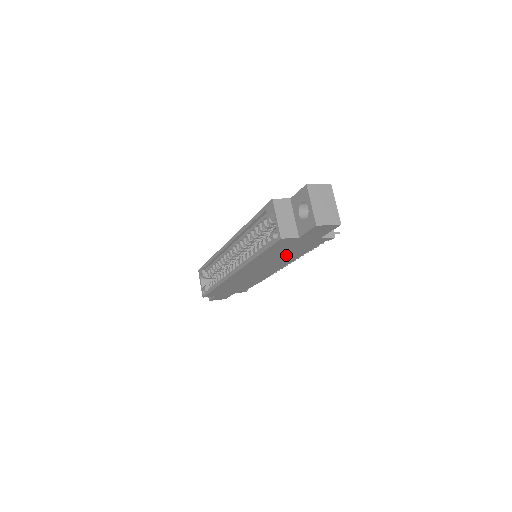
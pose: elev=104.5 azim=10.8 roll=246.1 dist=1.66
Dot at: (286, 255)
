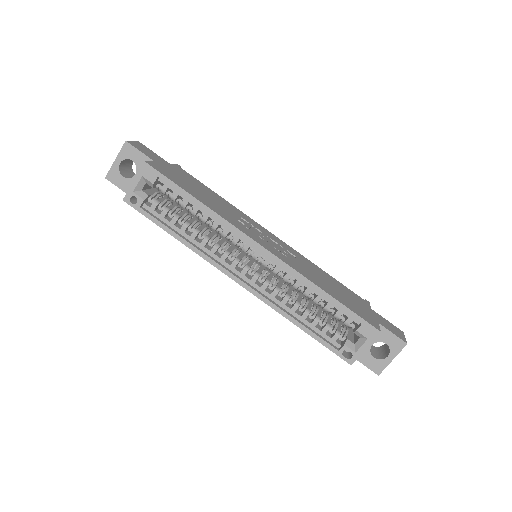
Dot at: occluded
